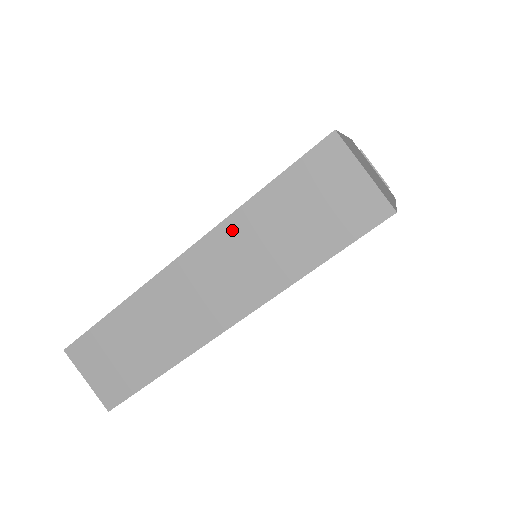
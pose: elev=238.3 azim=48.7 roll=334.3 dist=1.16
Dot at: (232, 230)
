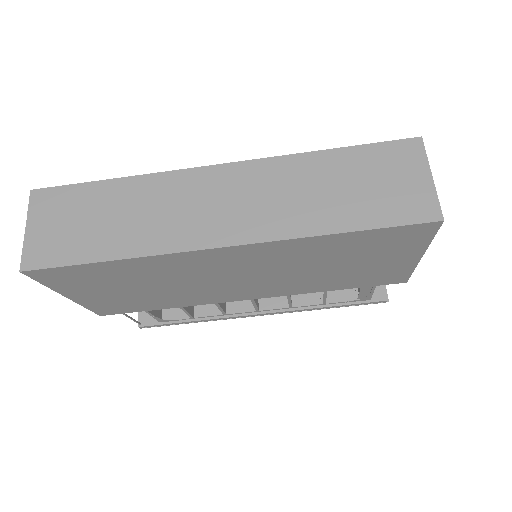
Dot at: (284, 166)
